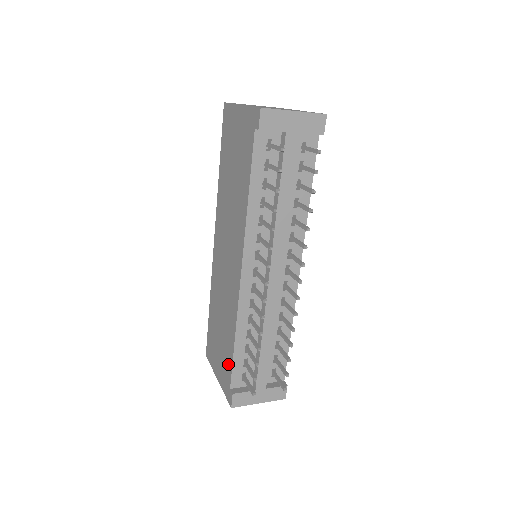
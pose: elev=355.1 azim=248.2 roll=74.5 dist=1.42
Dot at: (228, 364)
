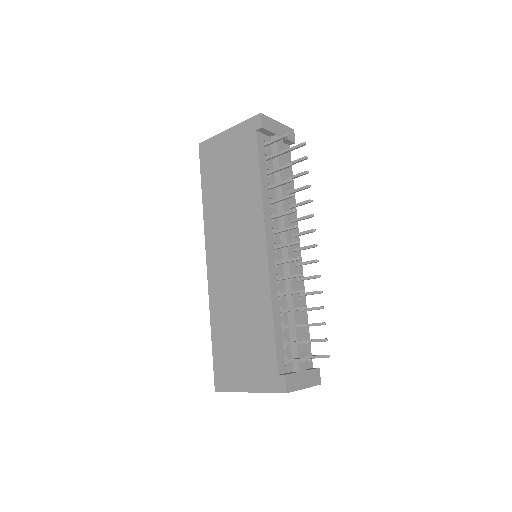
Dot at: (267, 352)
